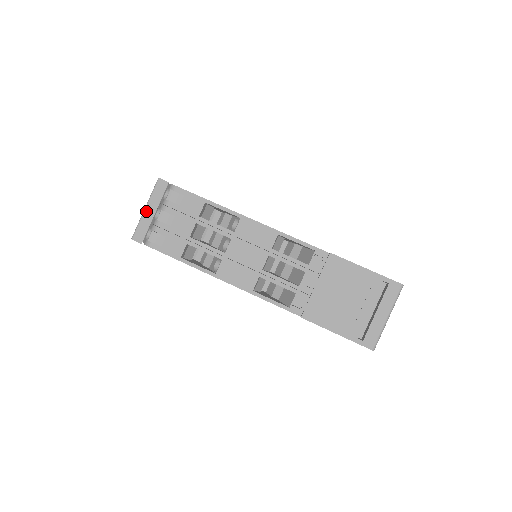
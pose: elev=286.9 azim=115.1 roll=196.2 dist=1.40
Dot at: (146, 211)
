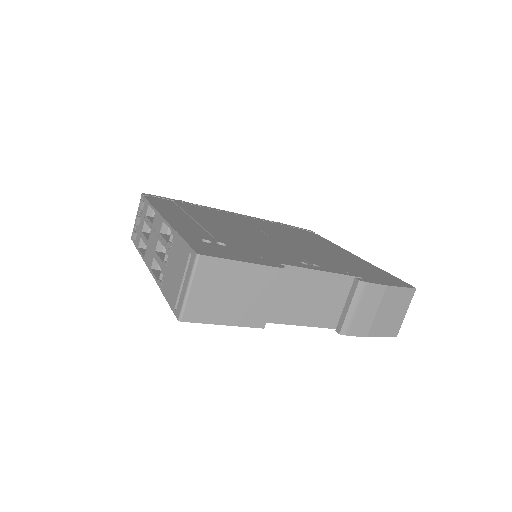
Dot at: occluded
